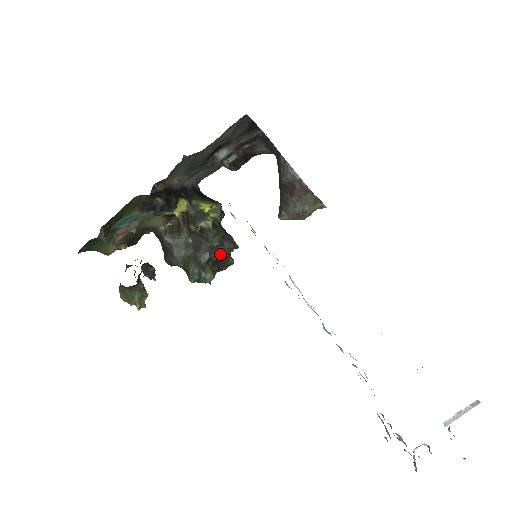
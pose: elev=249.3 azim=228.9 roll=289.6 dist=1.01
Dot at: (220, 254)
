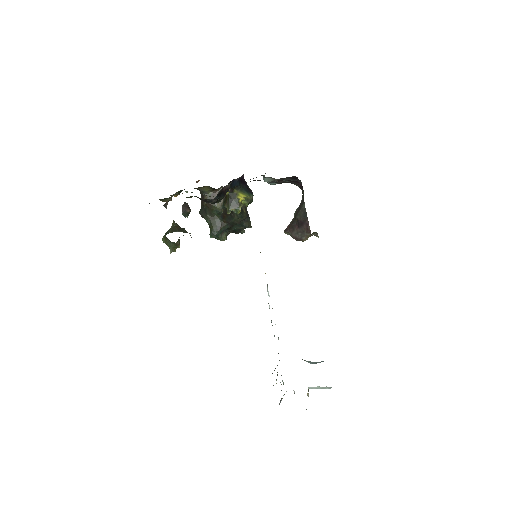
Dot at: (237, 228)
